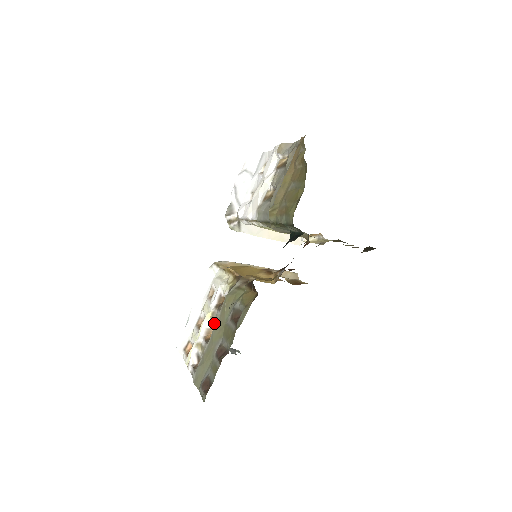
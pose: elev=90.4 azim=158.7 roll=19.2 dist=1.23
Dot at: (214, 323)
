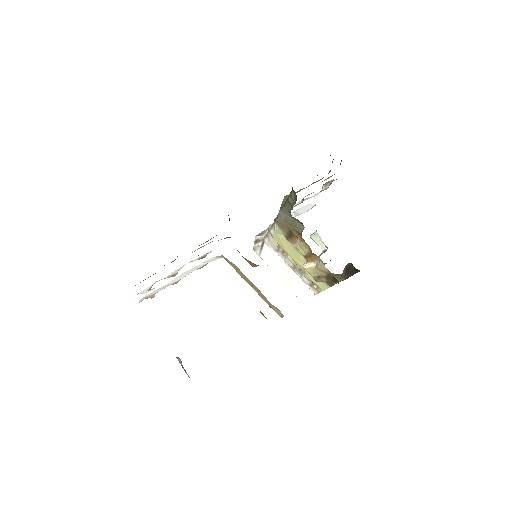
Dot at: occluded
